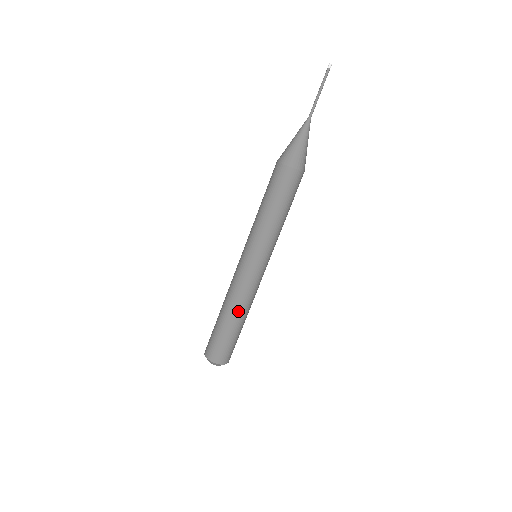
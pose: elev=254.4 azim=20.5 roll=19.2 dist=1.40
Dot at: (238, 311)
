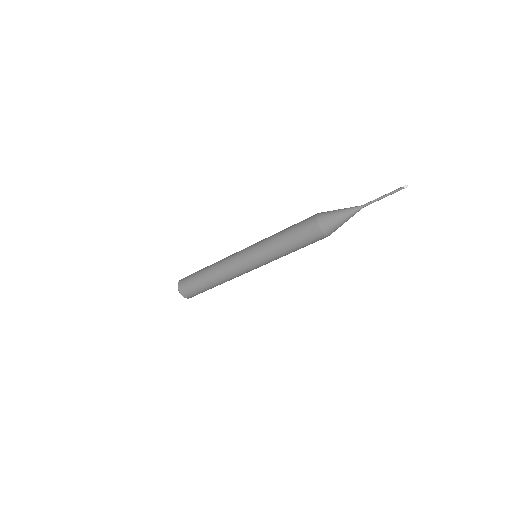
Dot at: (215, 274)
